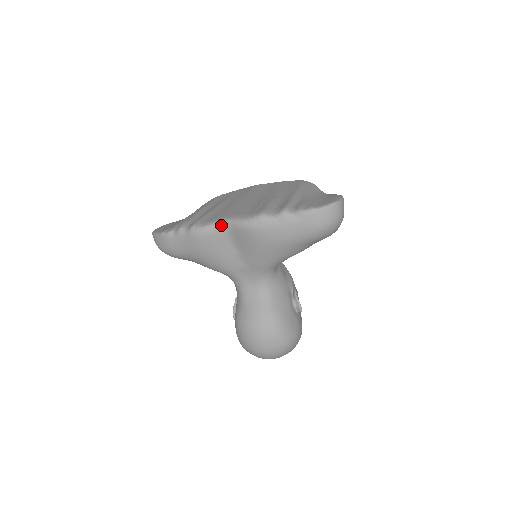
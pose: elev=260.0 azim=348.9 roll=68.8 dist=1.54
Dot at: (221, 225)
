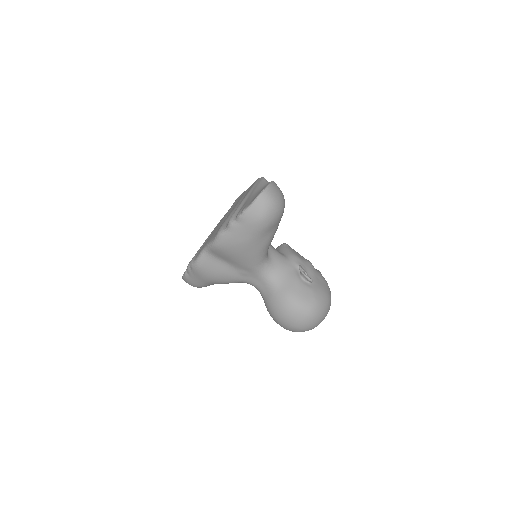
Dot at: (204, 253)
